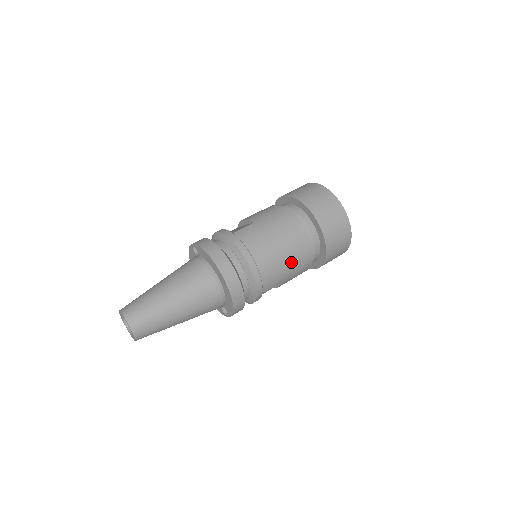
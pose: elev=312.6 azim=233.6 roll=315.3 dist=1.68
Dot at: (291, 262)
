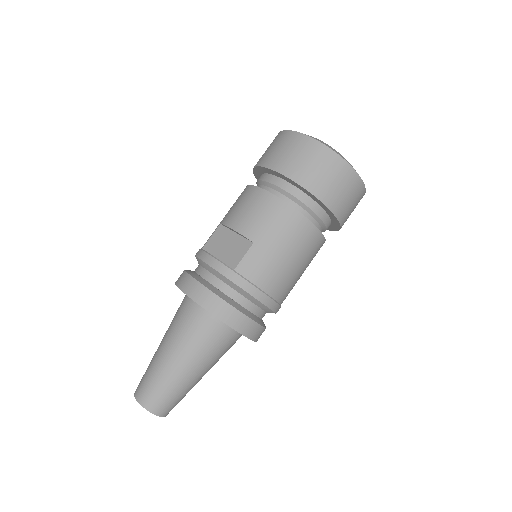
Dot at: (306, 266)
